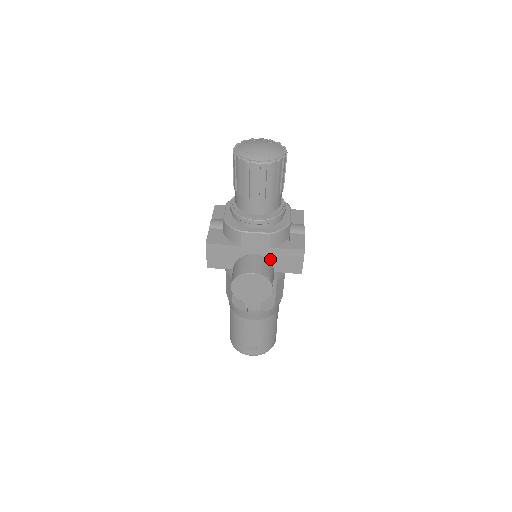
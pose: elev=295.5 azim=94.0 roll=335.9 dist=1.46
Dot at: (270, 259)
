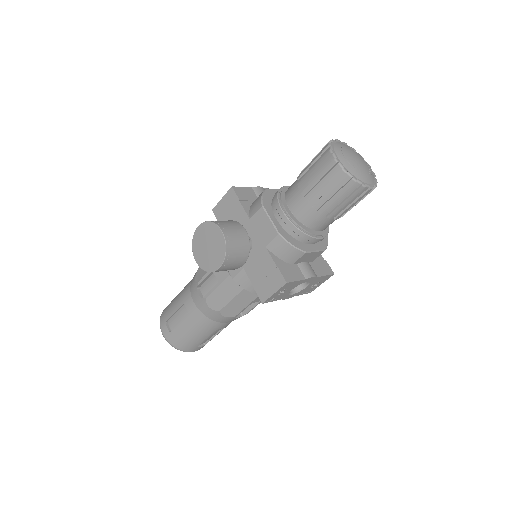
Dot at: (256, 258)
